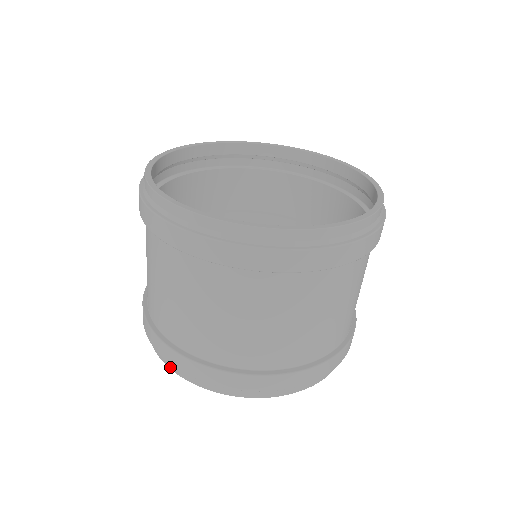
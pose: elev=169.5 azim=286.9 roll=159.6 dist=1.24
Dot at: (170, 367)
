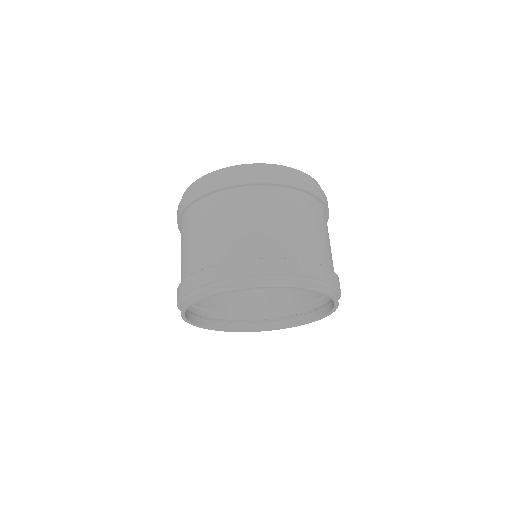
Dot at: (182, 317)
